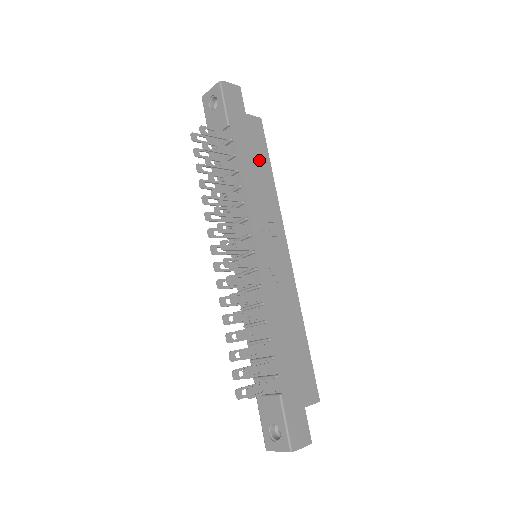
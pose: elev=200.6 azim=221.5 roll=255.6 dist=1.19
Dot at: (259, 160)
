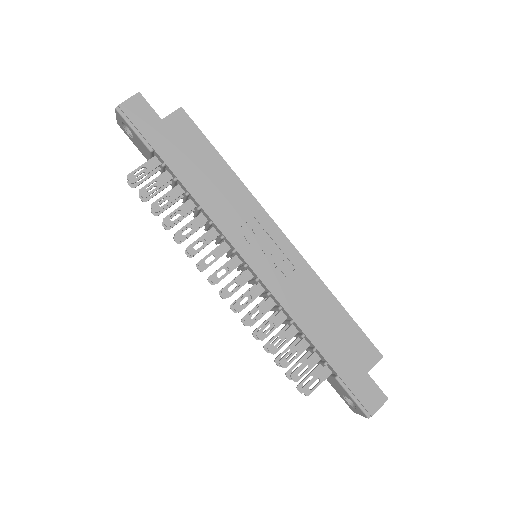
Dot at: (203, 161)
